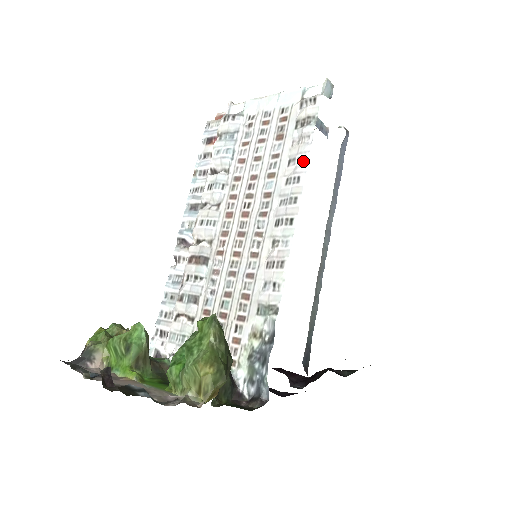
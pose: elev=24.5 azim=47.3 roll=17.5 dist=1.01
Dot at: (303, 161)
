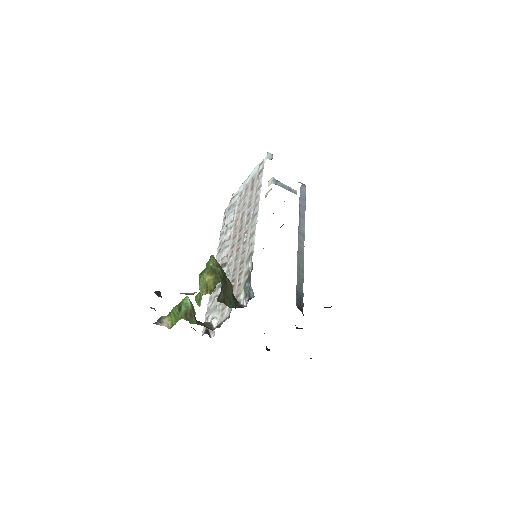
Dot at: (260, 188)
